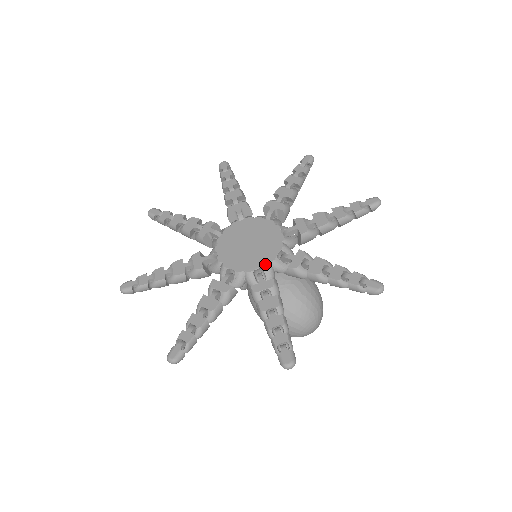
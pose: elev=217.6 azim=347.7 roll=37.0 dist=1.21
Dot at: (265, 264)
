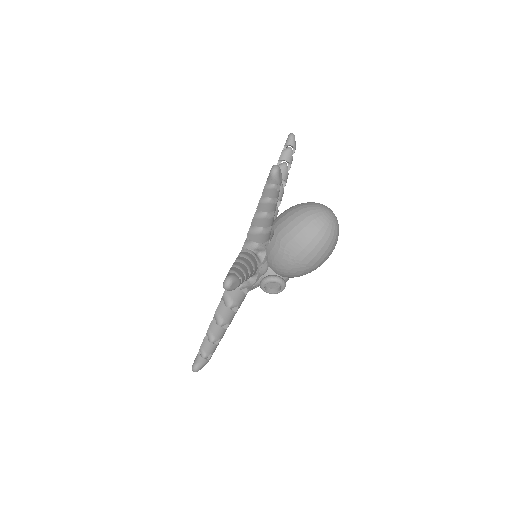
Dot at: occluded
